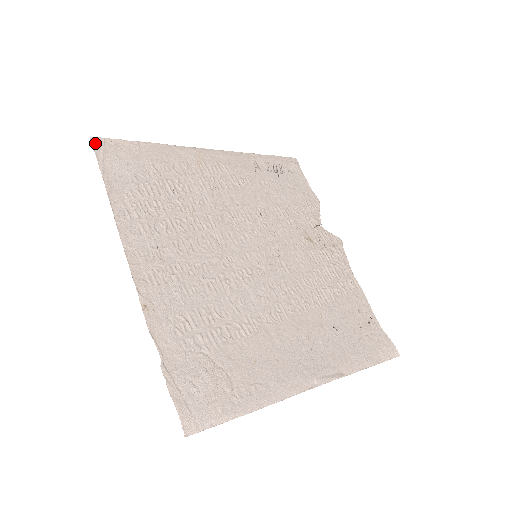
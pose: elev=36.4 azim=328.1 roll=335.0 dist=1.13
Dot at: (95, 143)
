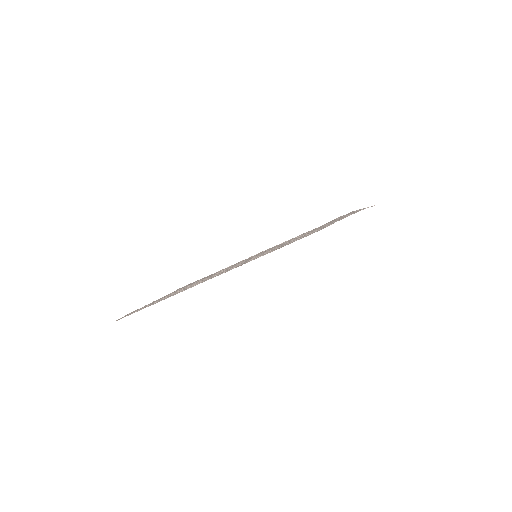
Dot at: occluded
